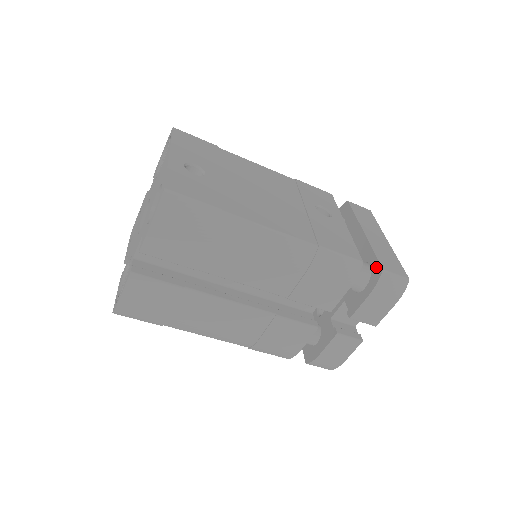
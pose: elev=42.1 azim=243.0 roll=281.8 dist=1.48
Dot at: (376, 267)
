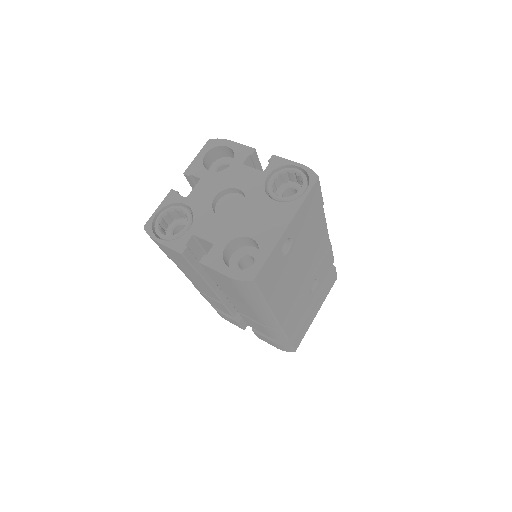
Dot at: (292, 337)
